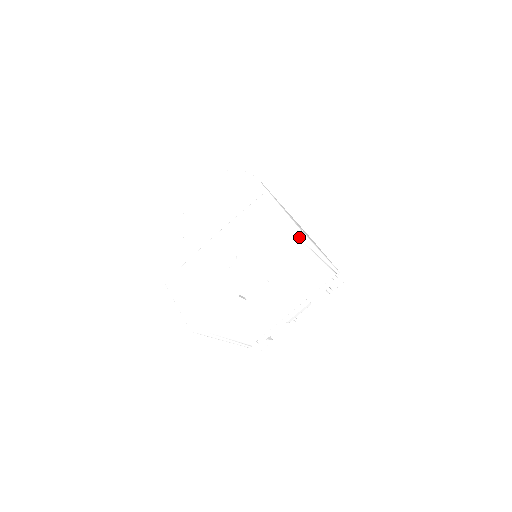
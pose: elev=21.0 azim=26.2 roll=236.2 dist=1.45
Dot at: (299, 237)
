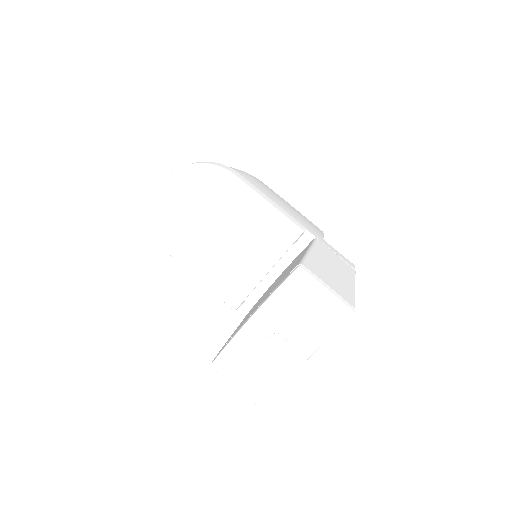
Dot at: (350, 316)
